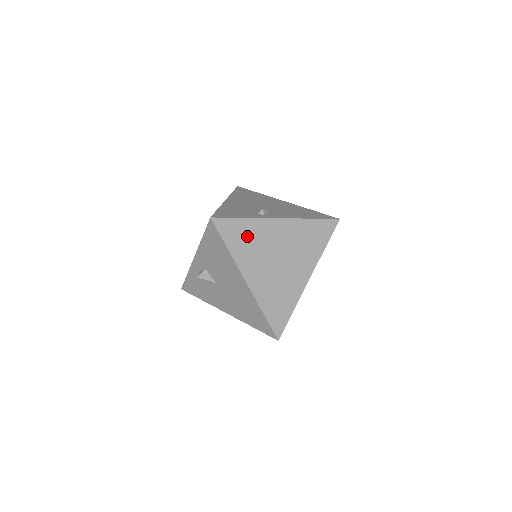
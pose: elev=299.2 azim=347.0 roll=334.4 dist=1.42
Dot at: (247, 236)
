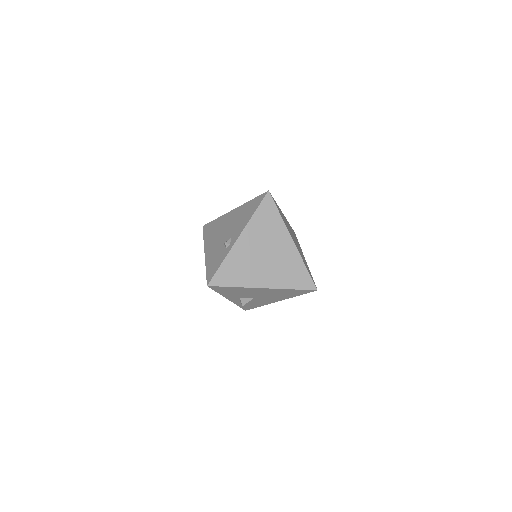
Dot at: (235, 268)
